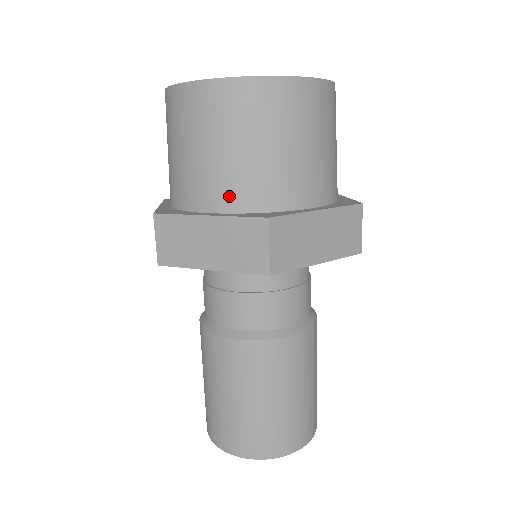
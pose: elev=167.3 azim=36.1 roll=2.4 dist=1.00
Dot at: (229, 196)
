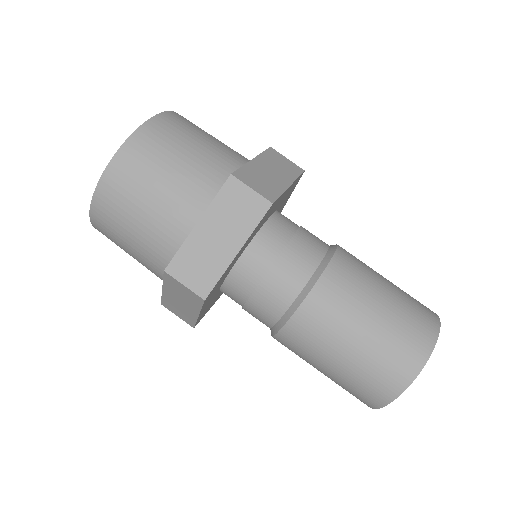
Dot at: (159, 267)
